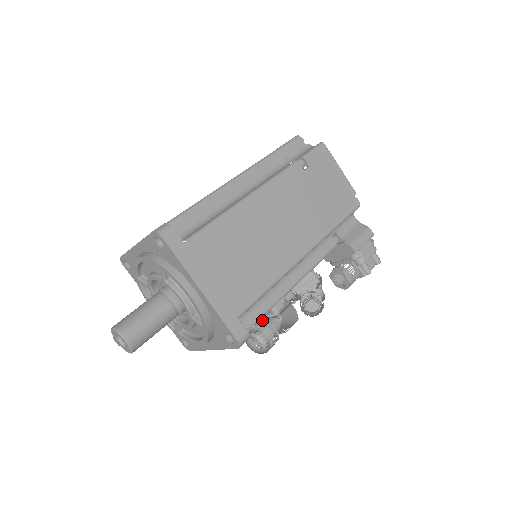
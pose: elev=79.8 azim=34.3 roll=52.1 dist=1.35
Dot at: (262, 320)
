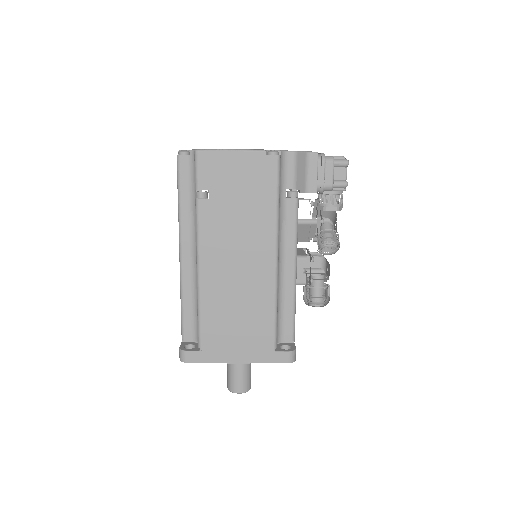
Dot at: (305, 286)
